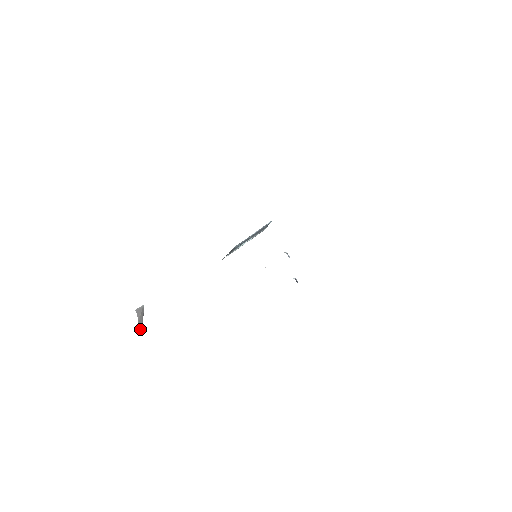
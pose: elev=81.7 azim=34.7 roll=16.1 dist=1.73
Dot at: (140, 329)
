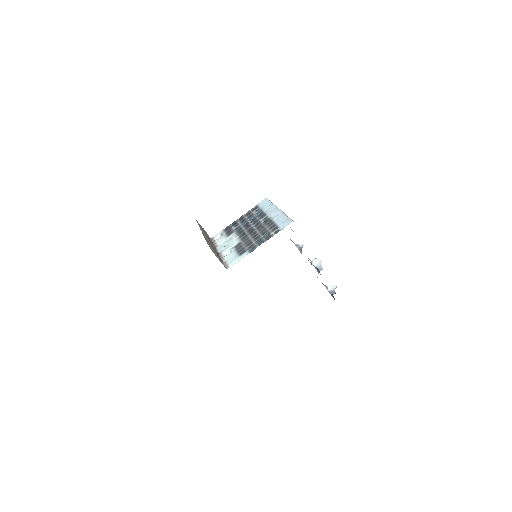
Dot at: out of frame
